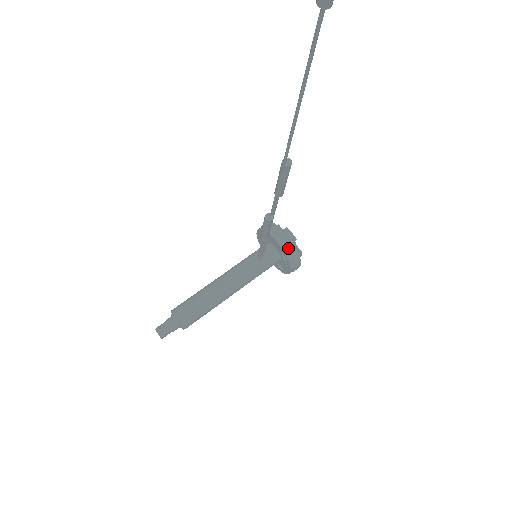
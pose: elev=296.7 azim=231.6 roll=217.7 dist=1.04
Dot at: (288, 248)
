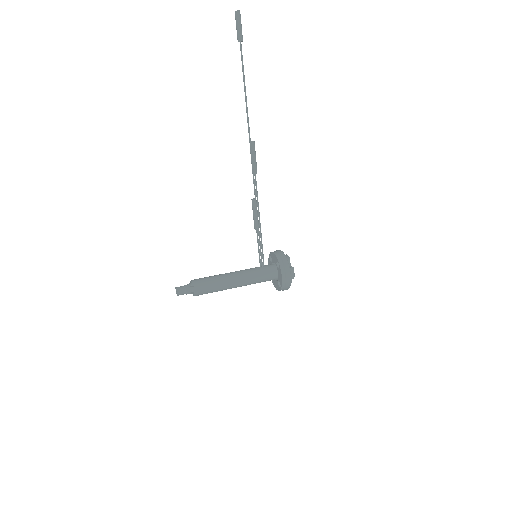
Dot at: (280, 256)
